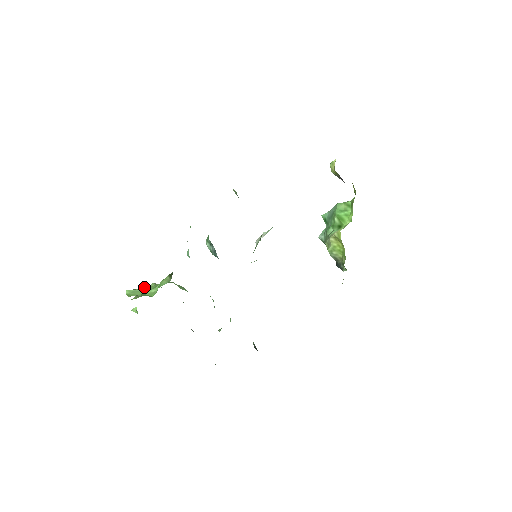
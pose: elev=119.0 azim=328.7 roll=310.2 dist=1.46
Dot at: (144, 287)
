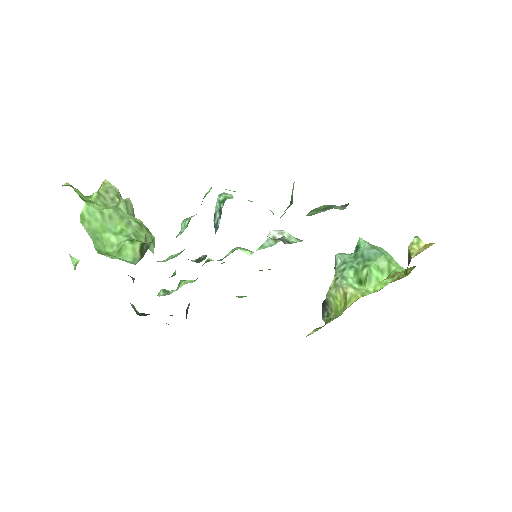
Dot at: (108, 214)
